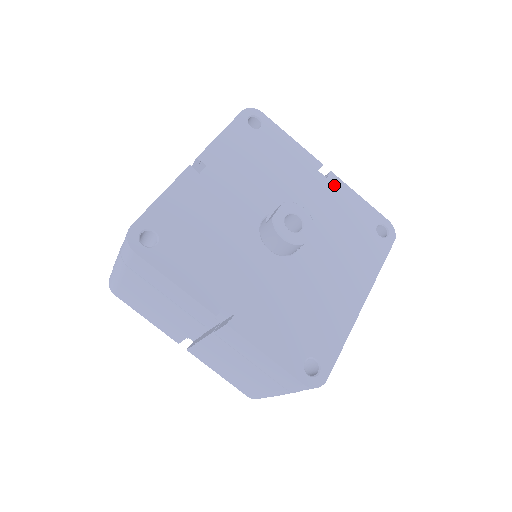
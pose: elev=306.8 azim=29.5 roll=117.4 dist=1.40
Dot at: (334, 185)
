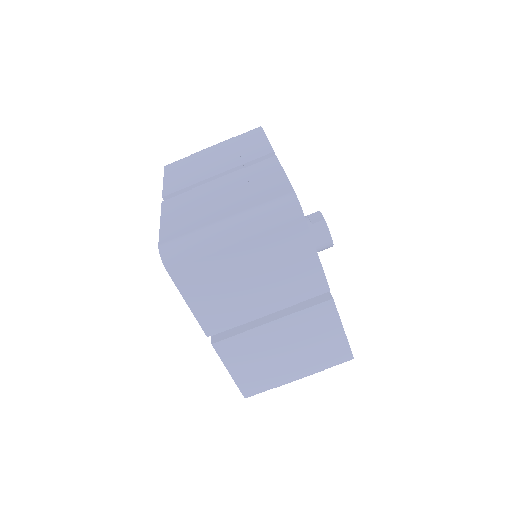
Dot at: occluded
